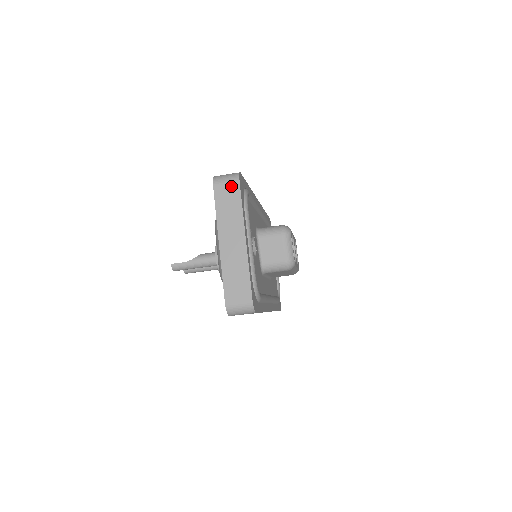
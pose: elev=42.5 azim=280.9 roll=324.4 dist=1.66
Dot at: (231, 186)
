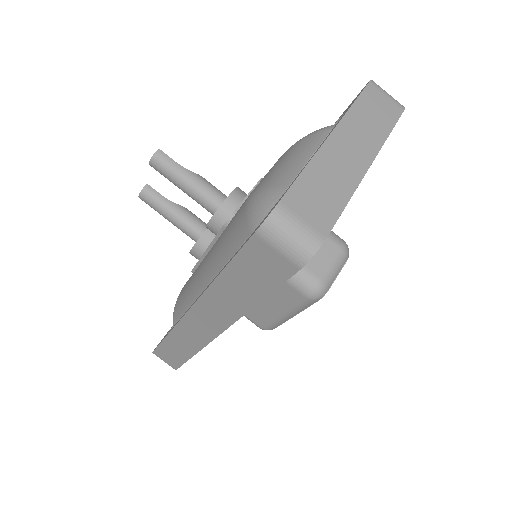
Dot at: (391, 104)
